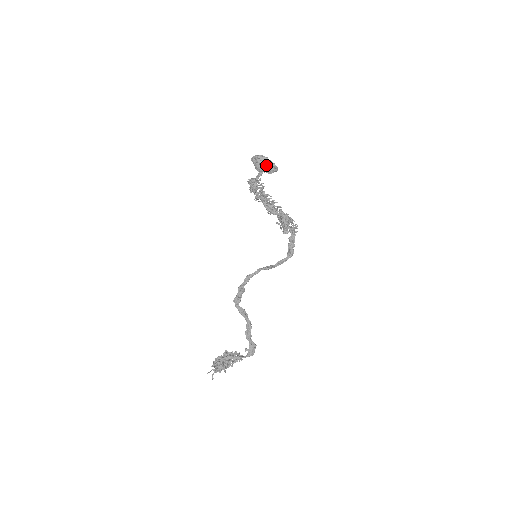
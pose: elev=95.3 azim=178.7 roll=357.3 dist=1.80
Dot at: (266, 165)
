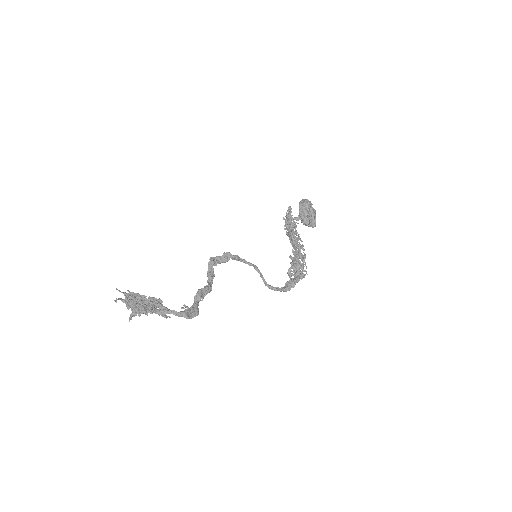
Dot at: (310, 212)
